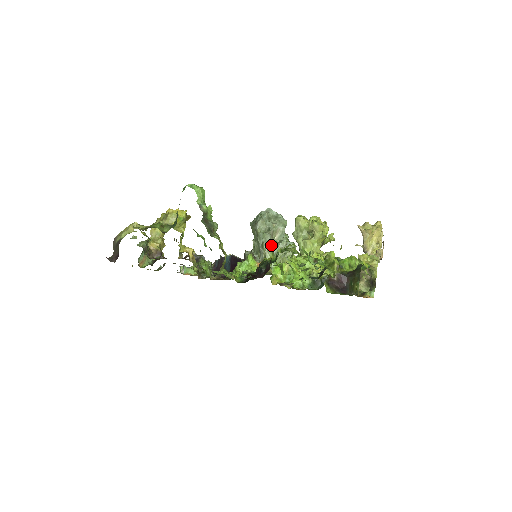
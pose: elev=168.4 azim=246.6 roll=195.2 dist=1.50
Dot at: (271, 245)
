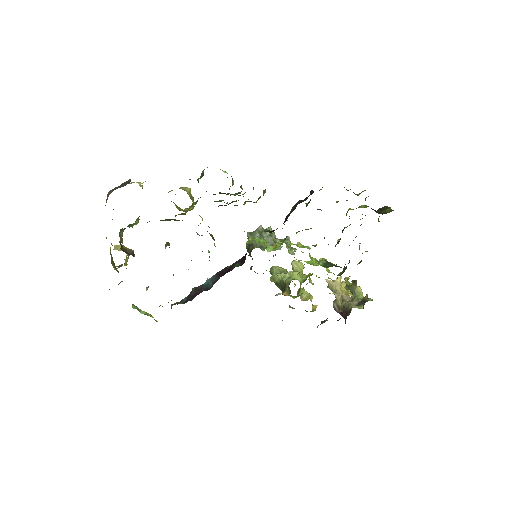
Dot at: (277, 238)
